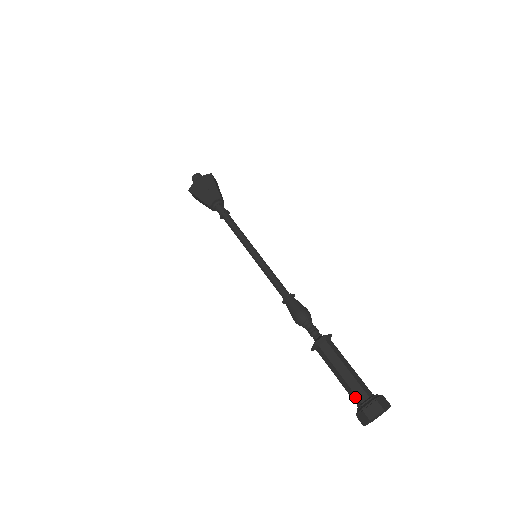
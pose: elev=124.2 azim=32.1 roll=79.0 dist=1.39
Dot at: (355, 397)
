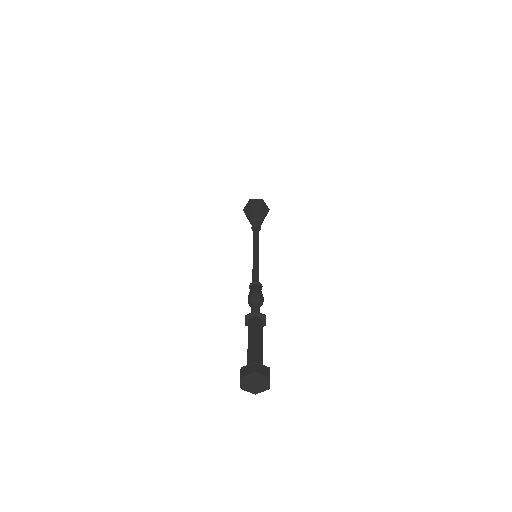
Dot at: (247, 362)
